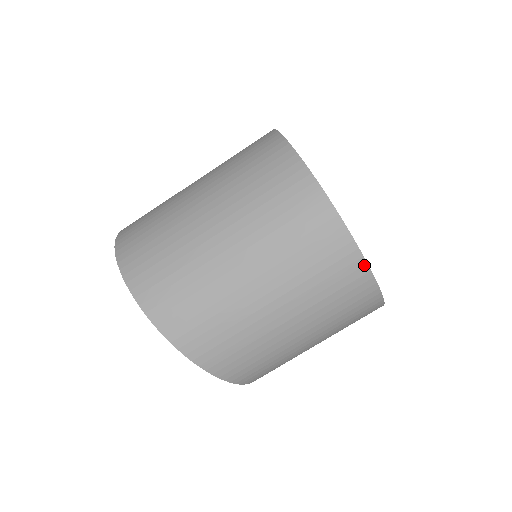
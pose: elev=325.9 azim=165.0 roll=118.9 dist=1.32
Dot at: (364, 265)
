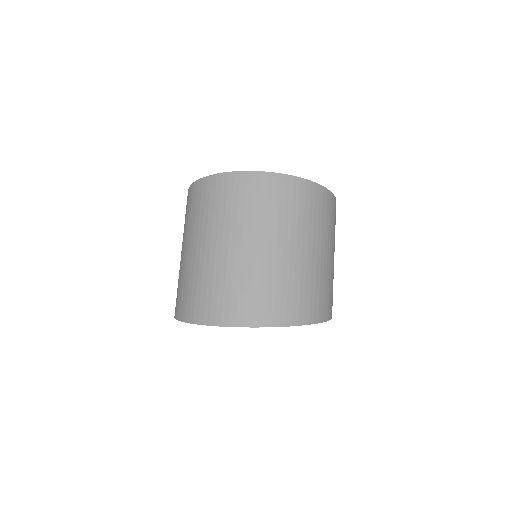
Dot at: (332, 195)
